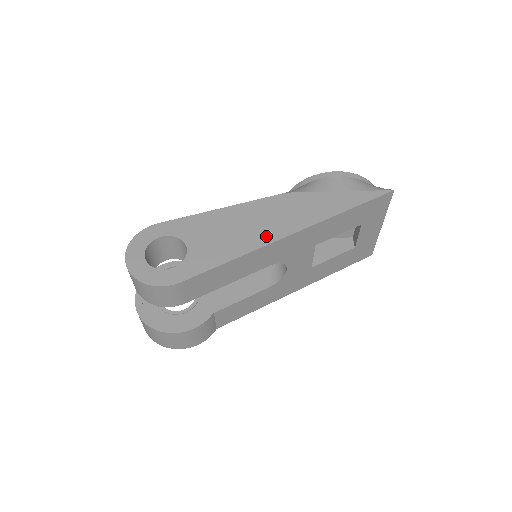
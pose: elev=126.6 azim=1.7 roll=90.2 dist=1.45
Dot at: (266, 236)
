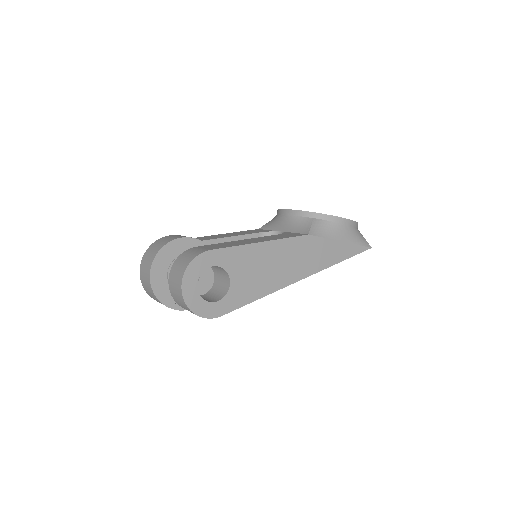
Dot at: (286, 279)
